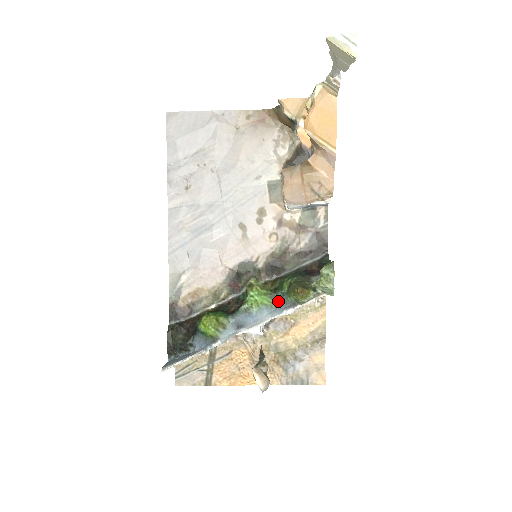
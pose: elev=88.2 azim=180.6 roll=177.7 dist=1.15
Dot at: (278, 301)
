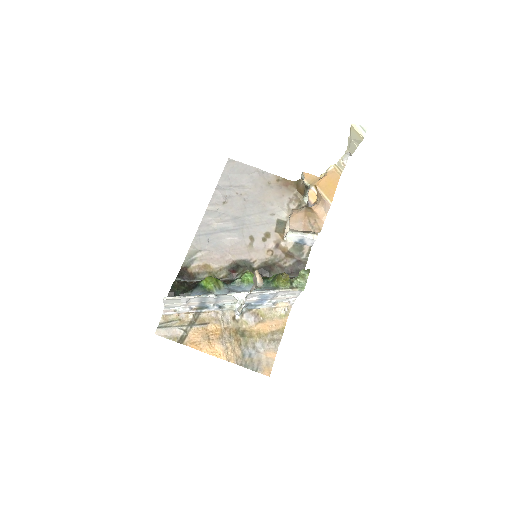
Dot at: (263, 286)
